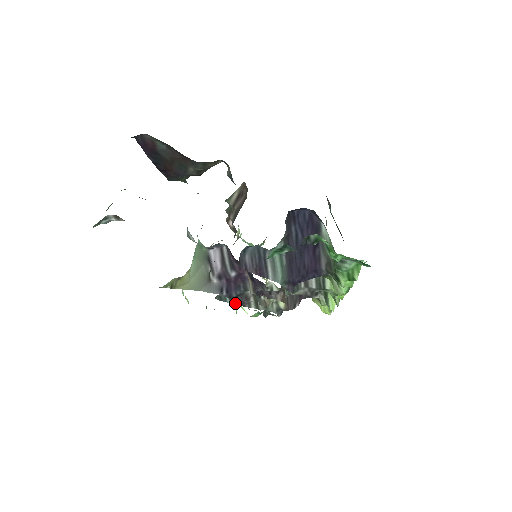
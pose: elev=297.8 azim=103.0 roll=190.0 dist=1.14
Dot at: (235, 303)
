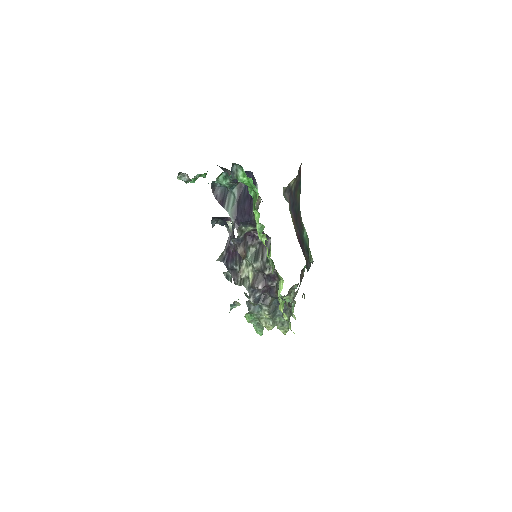
Dot at: occluded
